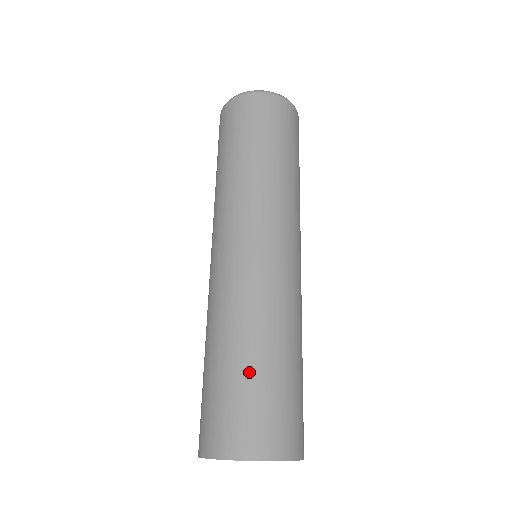
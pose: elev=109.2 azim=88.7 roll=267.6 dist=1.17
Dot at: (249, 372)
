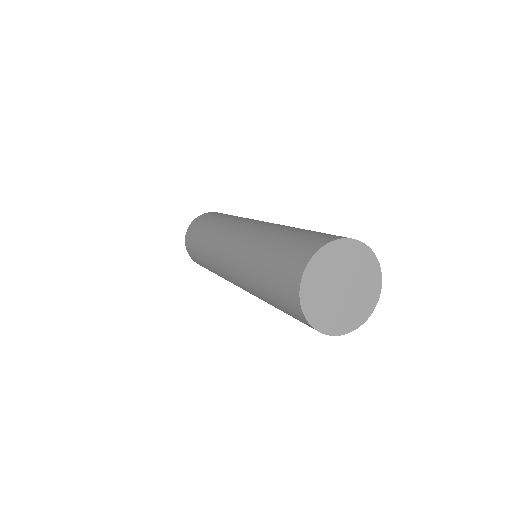
Dot at: (295, 233)
